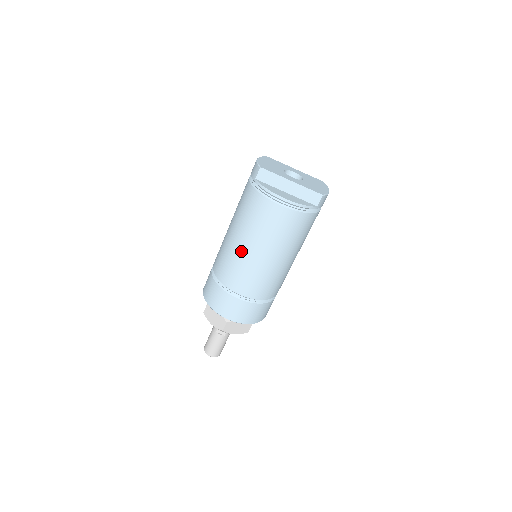
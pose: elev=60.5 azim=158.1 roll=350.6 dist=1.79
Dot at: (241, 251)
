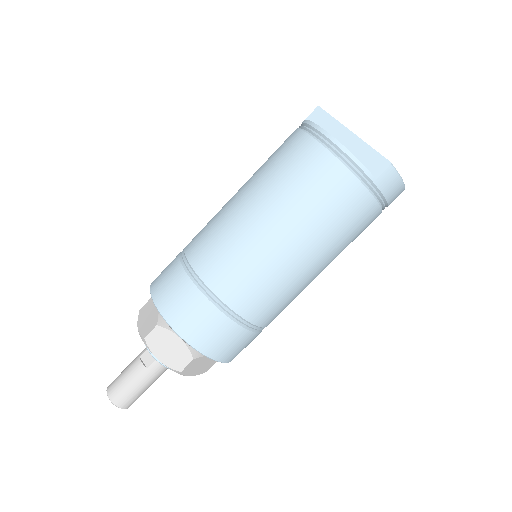
Dot at: (235, 206)
